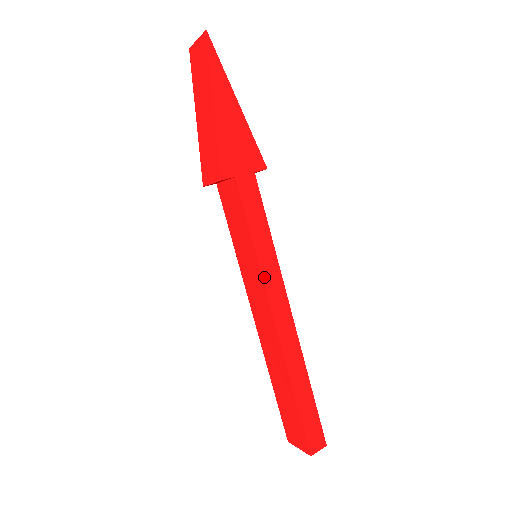
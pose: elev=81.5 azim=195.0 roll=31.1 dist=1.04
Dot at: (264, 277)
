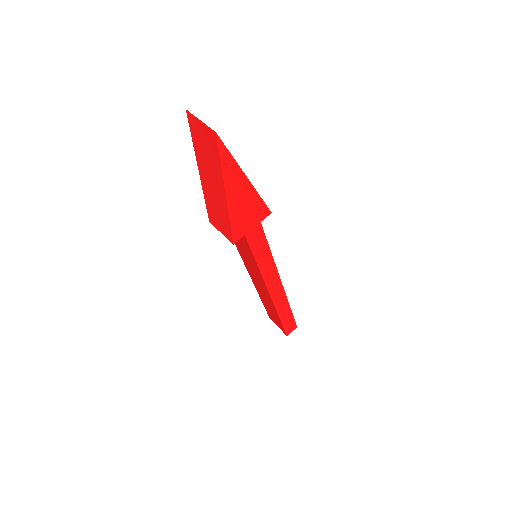
Dot at: (264, 279)
